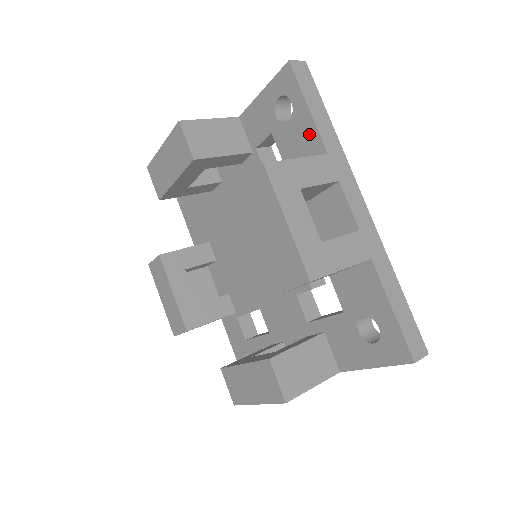
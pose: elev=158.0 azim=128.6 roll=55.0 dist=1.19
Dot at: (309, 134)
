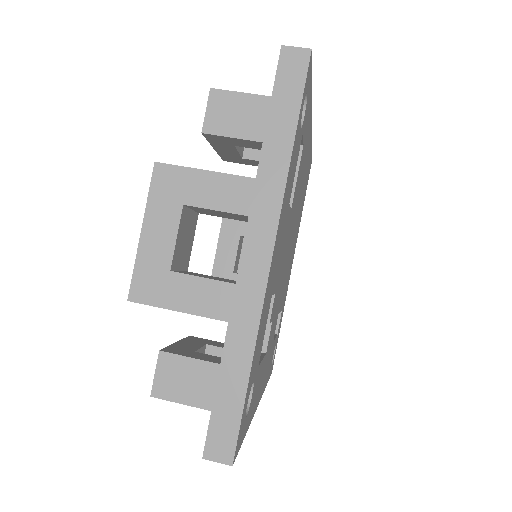
Dot at: occluded
